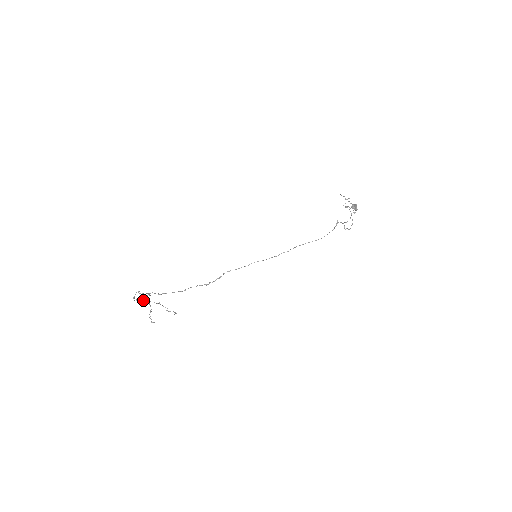
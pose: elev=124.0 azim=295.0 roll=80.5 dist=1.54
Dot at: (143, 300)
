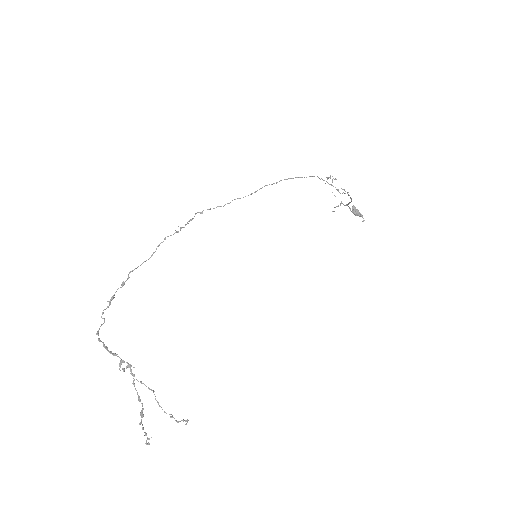
Dot at: (119, 365)
